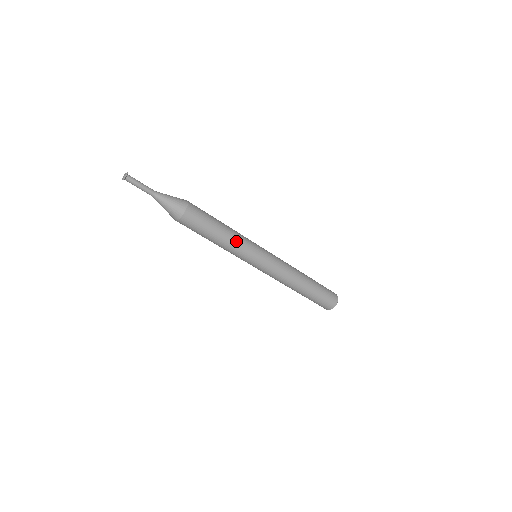
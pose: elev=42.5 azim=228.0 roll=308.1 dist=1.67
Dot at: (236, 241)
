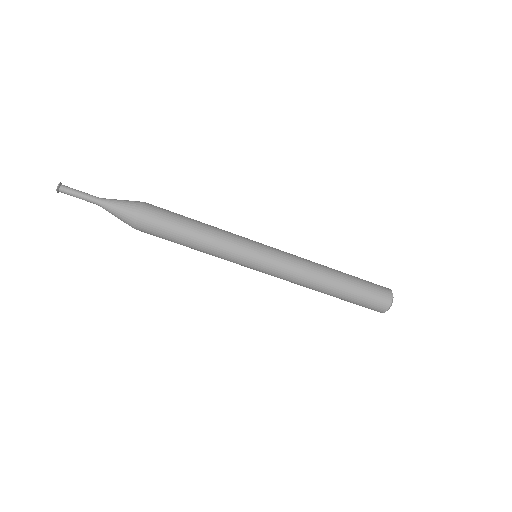
Dot at: (215, 247)
